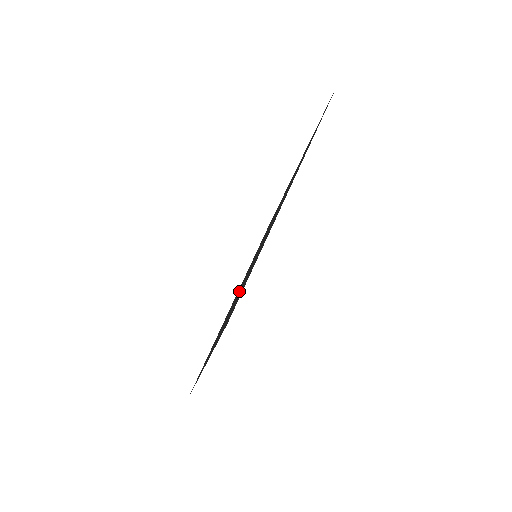
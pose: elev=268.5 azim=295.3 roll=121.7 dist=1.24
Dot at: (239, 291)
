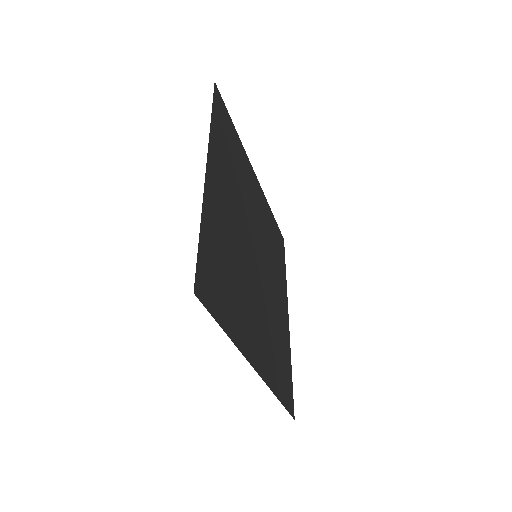
Dot at: (256, 291)
